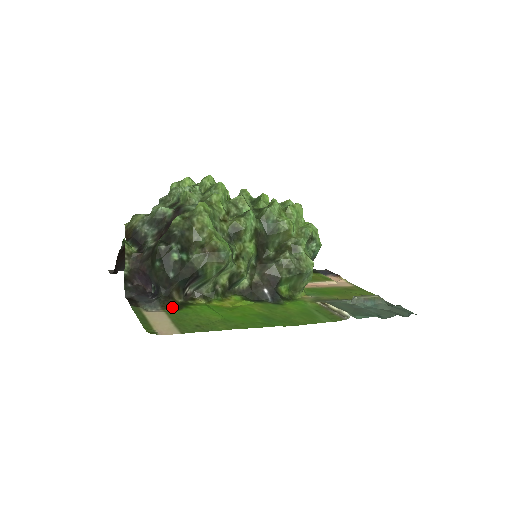
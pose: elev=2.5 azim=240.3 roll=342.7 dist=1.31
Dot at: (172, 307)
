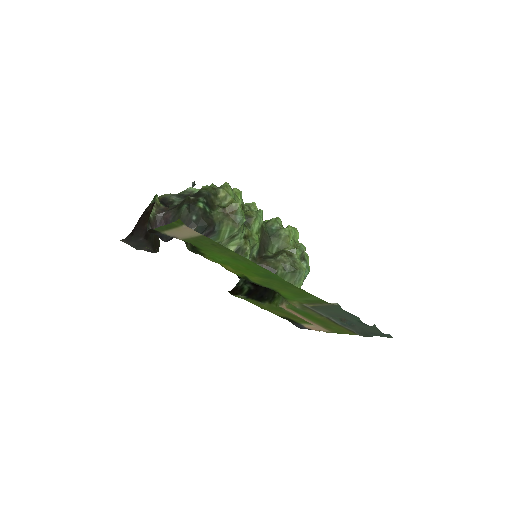
Dot at: occluded
